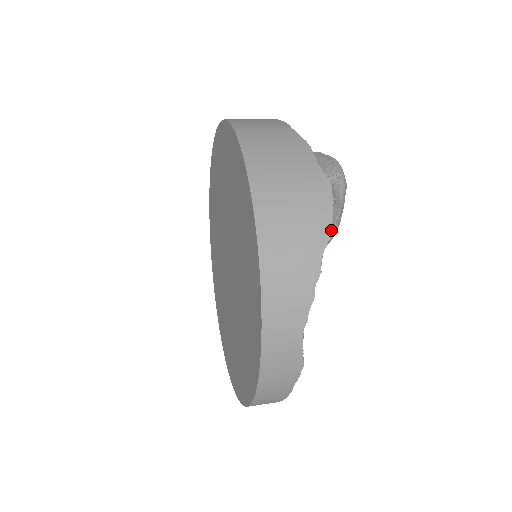
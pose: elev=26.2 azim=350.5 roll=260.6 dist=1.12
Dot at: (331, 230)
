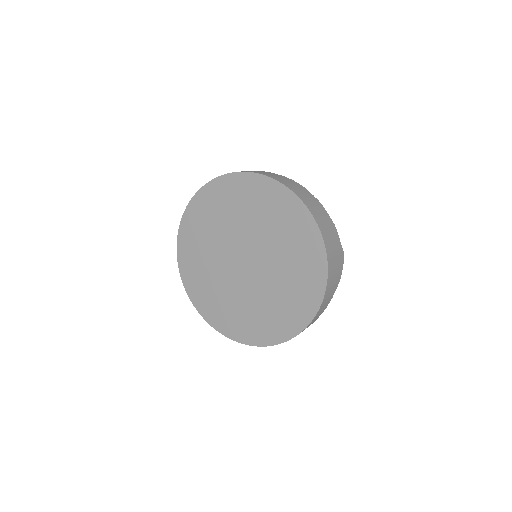
Dot at: occluded
